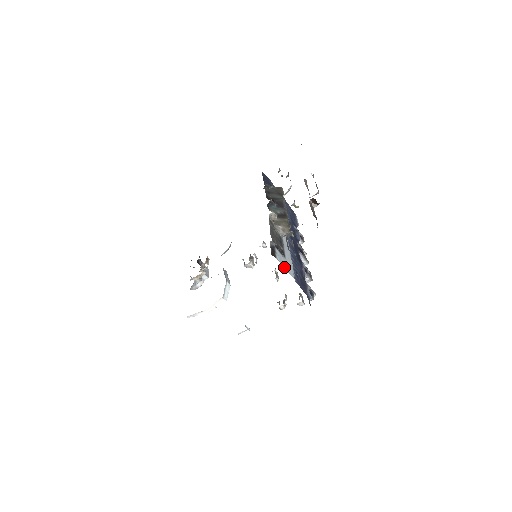
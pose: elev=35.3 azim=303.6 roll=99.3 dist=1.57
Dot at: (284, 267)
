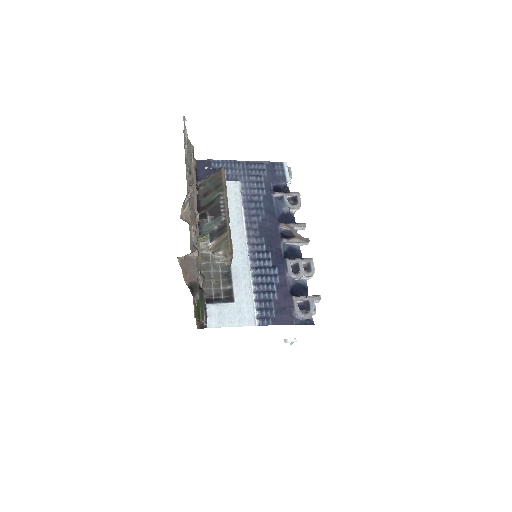
Dot at: (228, 326)
